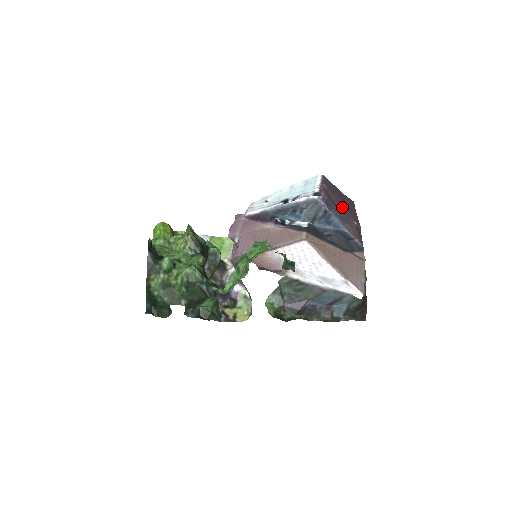
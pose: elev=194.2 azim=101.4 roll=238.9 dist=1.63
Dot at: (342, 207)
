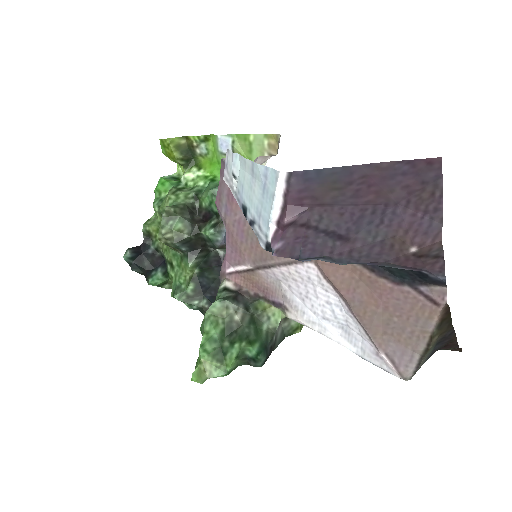
Dot at: (370, 221)
